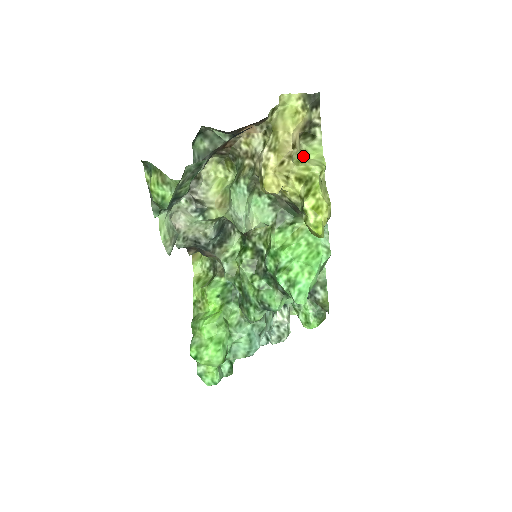
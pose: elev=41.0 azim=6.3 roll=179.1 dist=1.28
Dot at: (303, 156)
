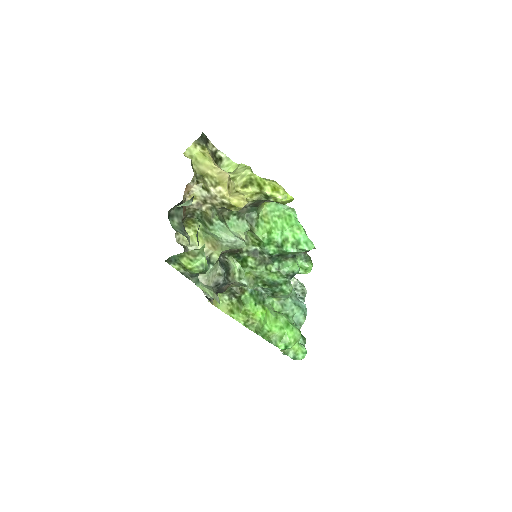
Dot at: occluded
